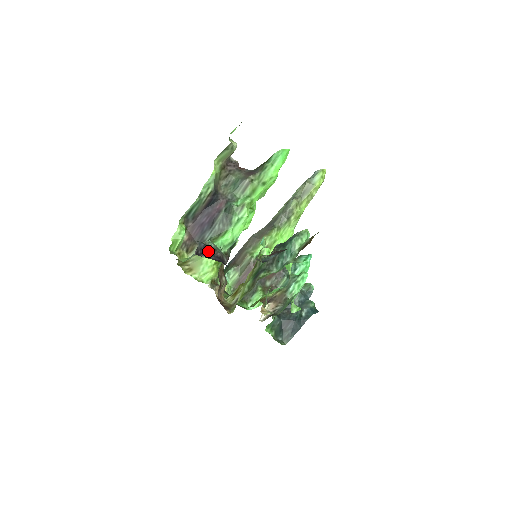
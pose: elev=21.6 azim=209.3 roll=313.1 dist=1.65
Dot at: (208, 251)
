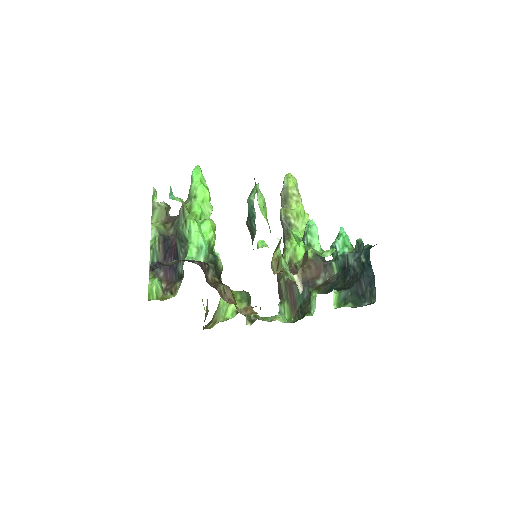
Dot at: (168, 265)
